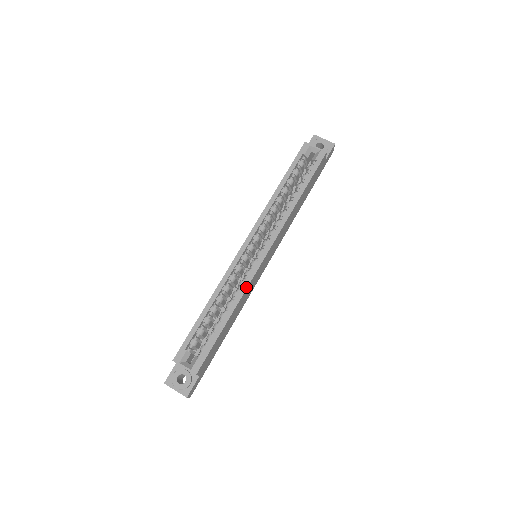
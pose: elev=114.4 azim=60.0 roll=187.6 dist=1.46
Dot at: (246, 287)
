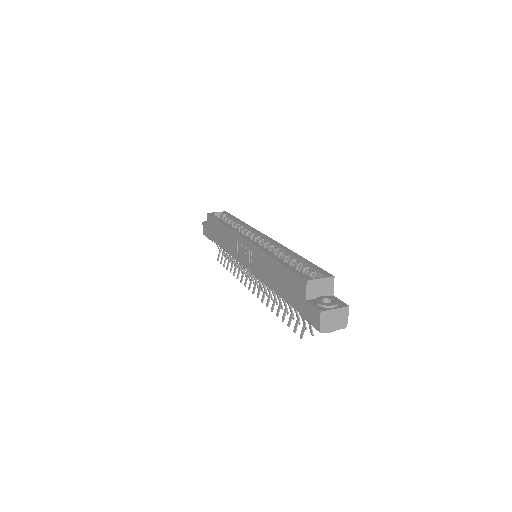
Dot at: (282, 245)
